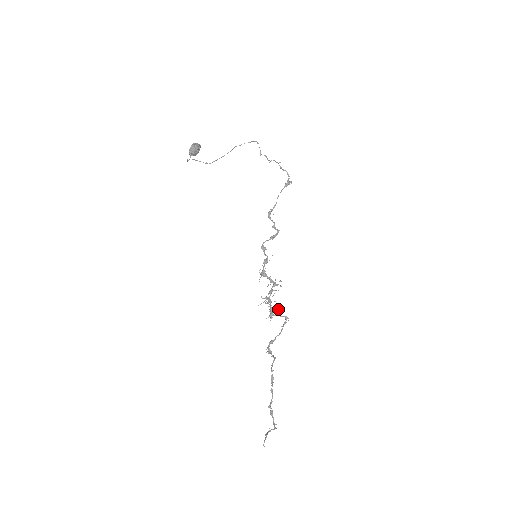
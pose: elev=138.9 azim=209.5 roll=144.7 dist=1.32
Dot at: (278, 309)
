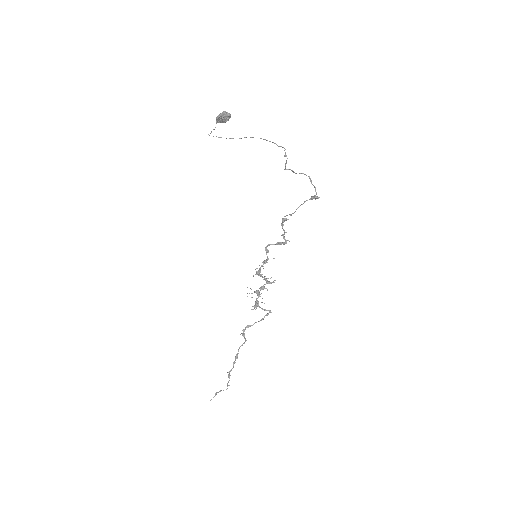
Dot at: (264, 303)
